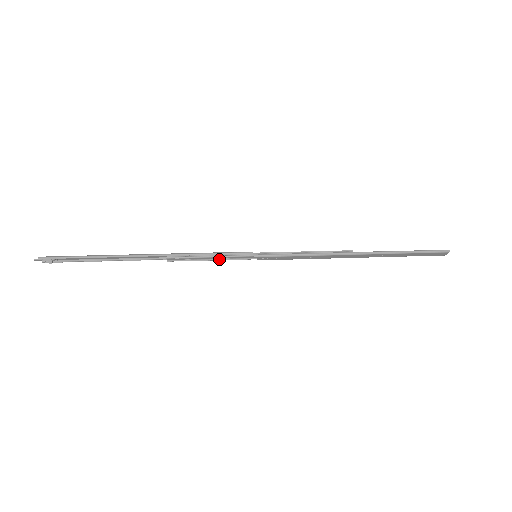
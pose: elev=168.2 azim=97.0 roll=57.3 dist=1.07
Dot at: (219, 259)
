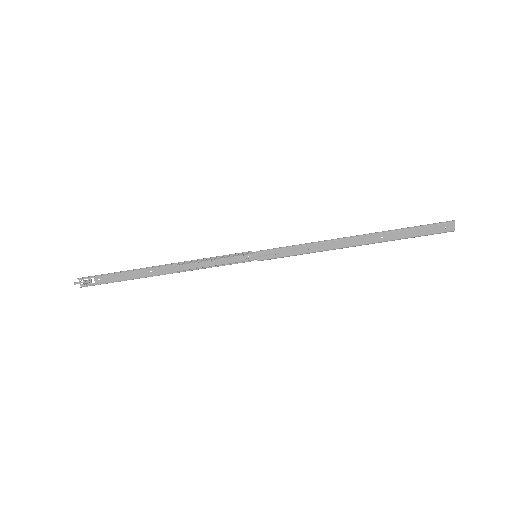
Dot at: (223, 264)
